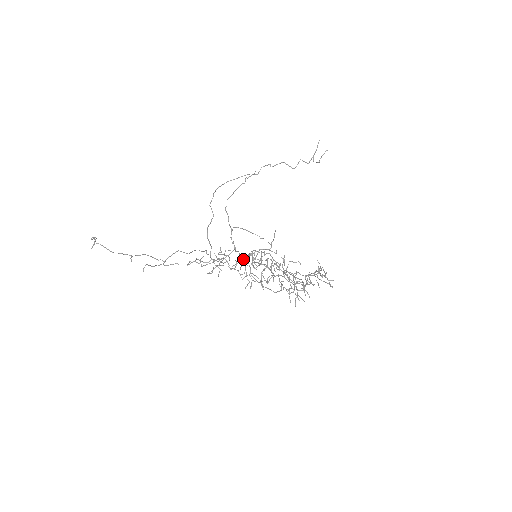
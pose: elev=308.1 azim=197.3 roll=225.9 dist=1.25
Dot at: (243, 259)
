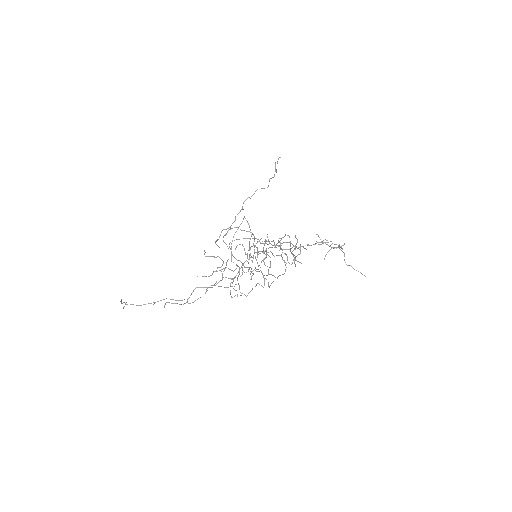
Dot at: occluded
